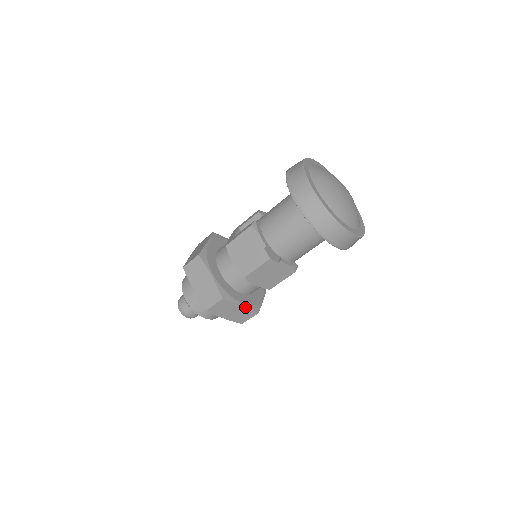
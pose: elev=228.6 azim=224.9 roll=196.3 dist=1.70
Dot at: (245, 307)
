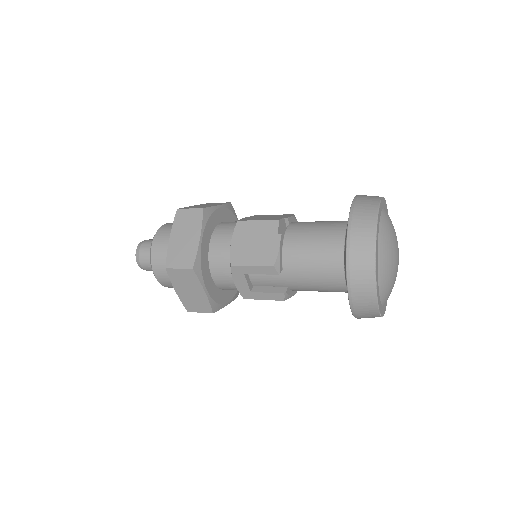
Dot at: occluded
